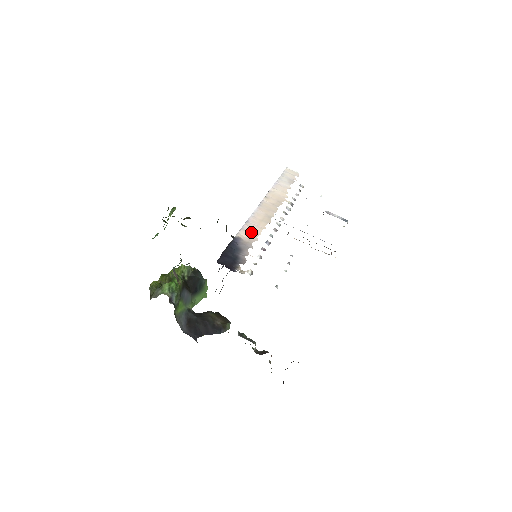
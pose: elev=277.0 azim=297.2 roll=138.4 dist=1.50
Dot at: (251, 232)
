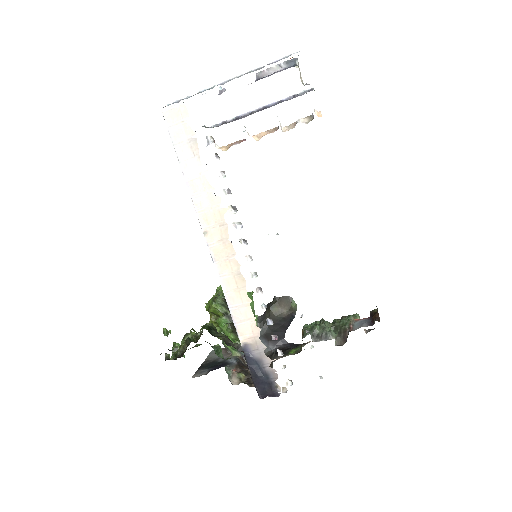
Dot at: (246, 323)
